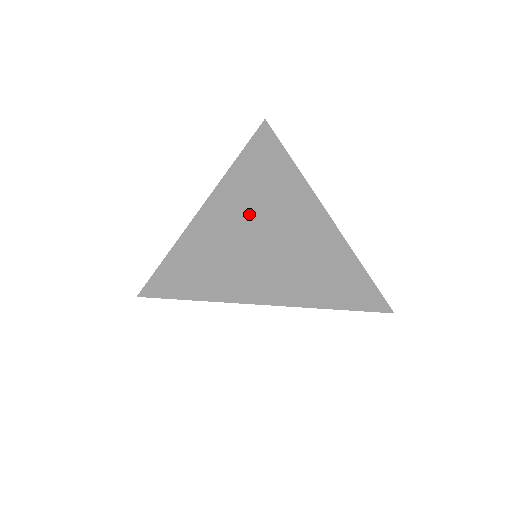
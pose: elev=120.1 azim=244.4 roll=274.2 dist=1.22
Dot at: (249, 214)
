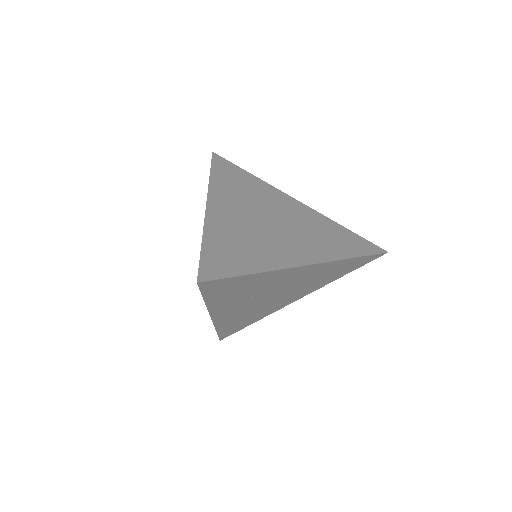
Dot at: (244, 211)
